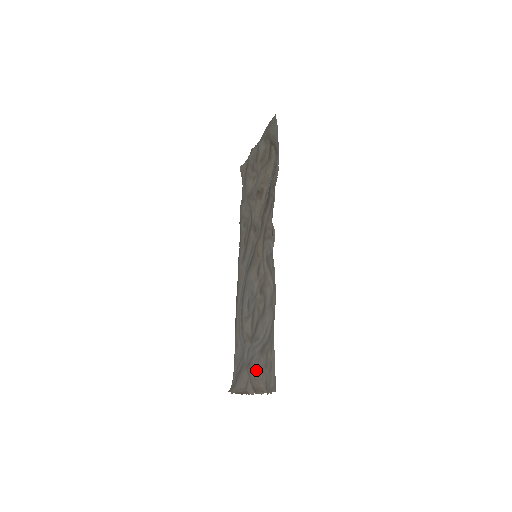
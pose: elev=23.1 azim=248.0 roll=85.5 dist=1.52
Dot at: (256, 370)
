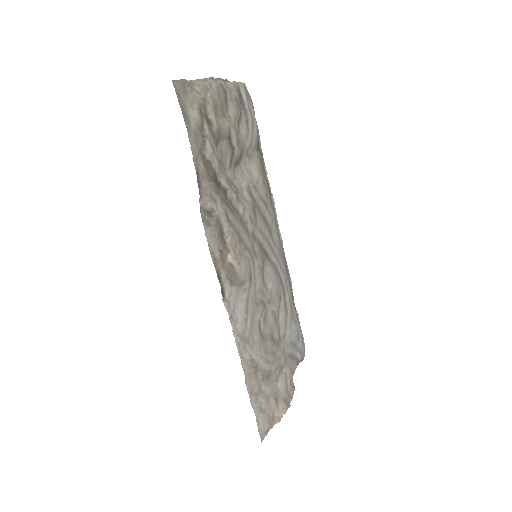
Dot at: (275, 388)
